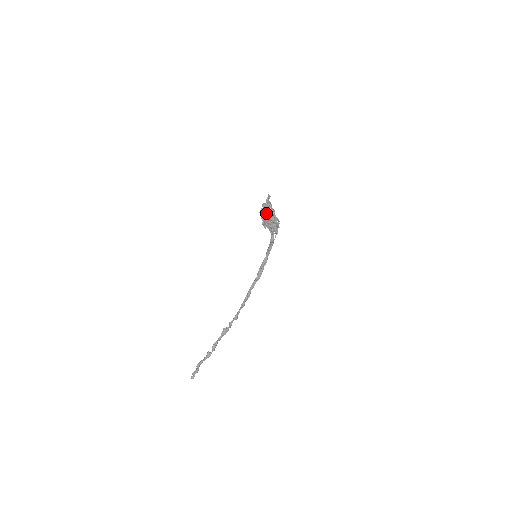
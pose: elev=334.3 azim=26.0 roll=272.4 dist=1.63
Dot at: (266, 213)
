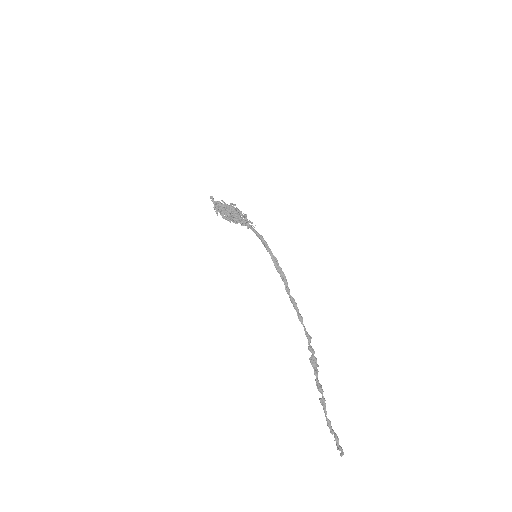
Dot at: (221, 210)
